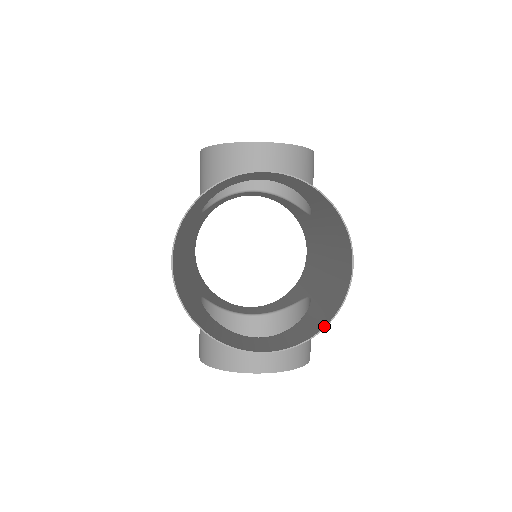
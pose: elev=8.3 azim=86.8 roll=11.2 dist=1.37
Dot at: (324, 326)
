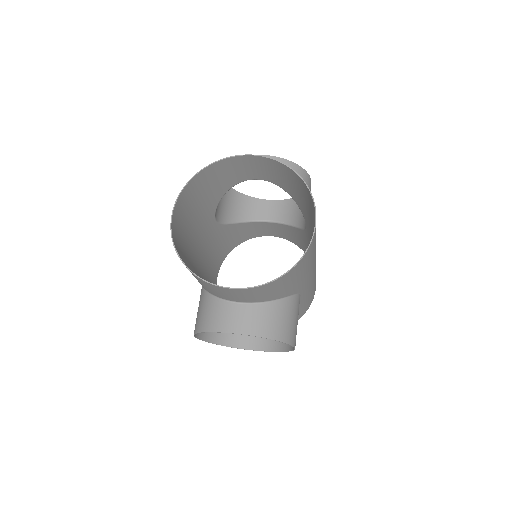
Dot at: (287, 271)
